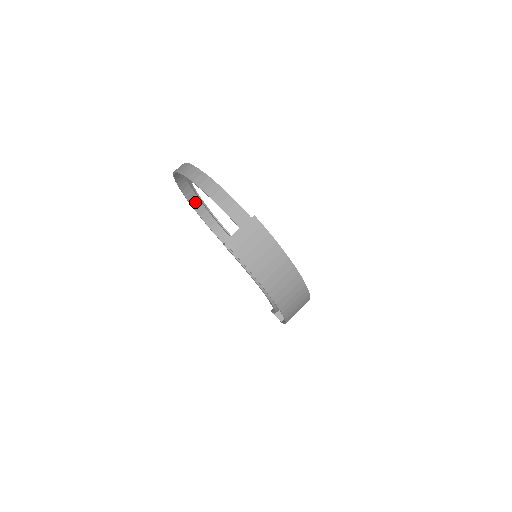
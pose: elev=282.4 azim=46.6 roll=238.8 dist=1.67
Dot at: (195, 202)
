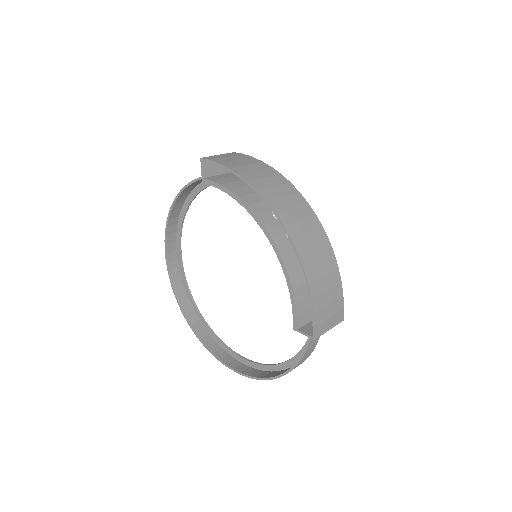
Dot at: (194, 322)
